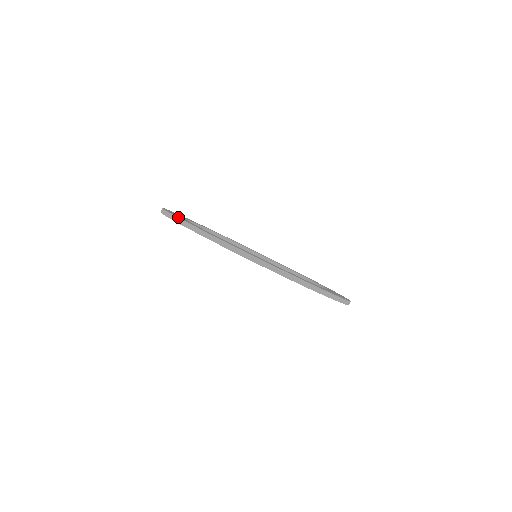
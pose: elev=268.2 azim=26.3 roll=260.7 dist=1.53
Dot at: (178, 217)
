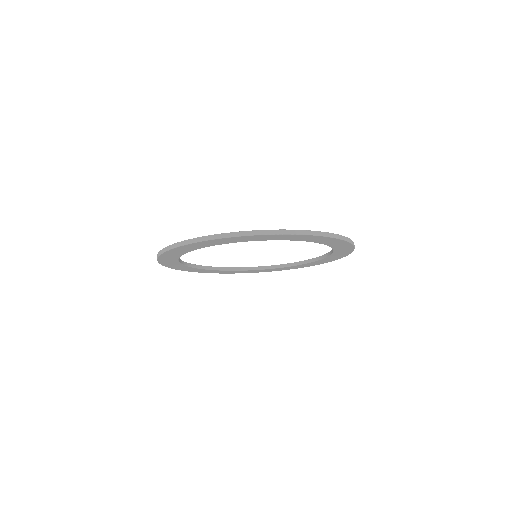
Dot at: occluded
